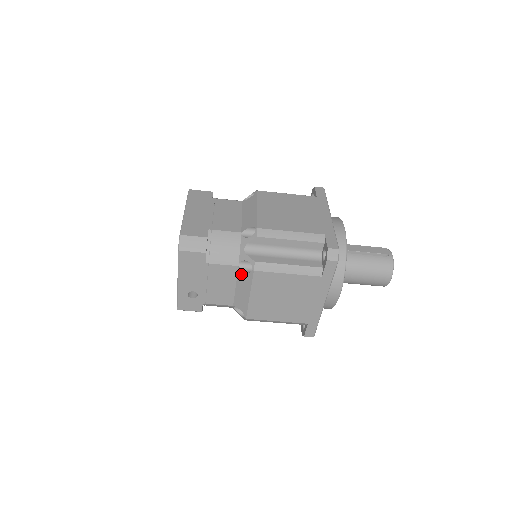
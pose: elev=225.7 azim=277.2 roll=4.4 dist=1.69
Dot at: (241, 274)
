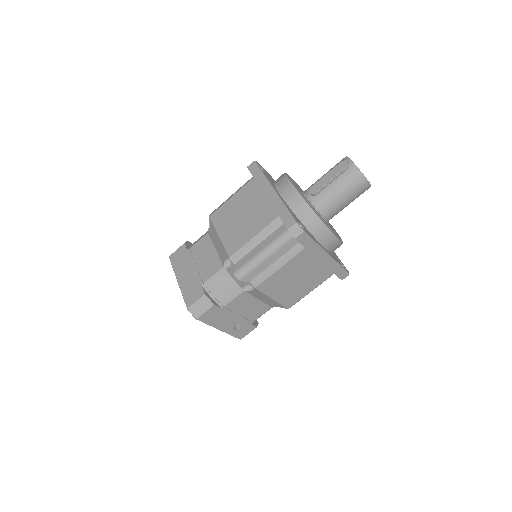
Dot at: (251, 293)
